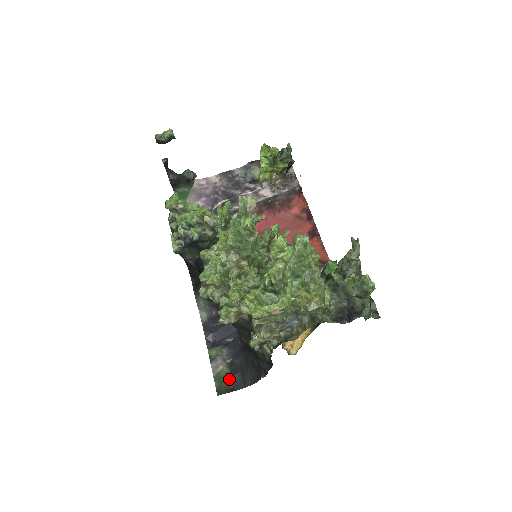
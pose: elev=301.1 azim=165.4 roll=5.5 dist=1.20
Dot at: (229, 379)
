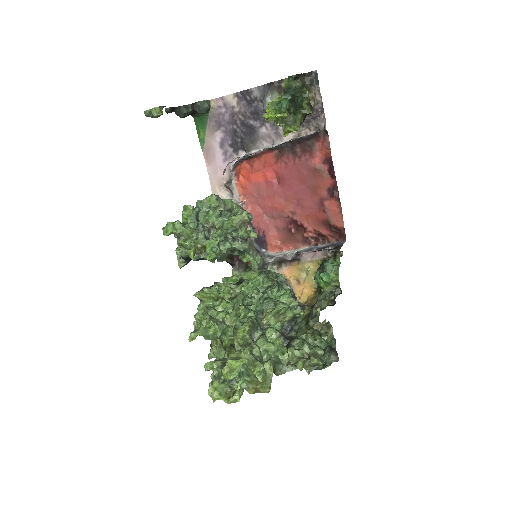
Dot at: occluded
